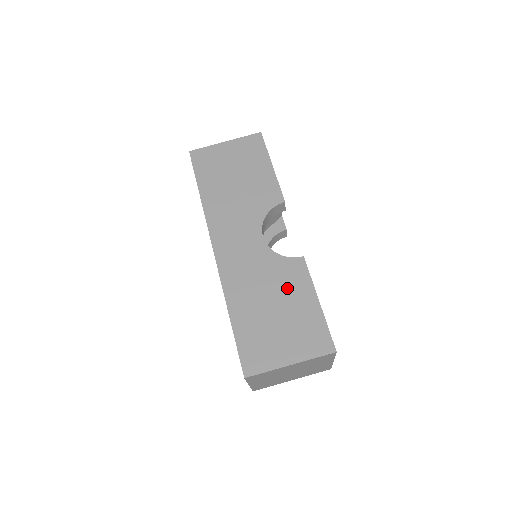
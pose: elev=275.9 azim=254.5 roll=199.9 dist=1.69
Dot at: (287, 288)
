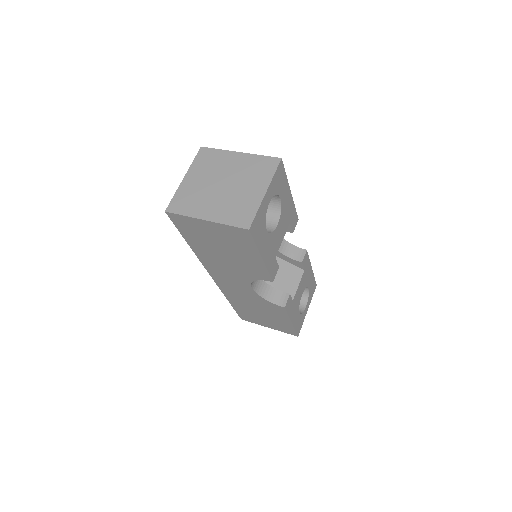
Dot at: occluded
